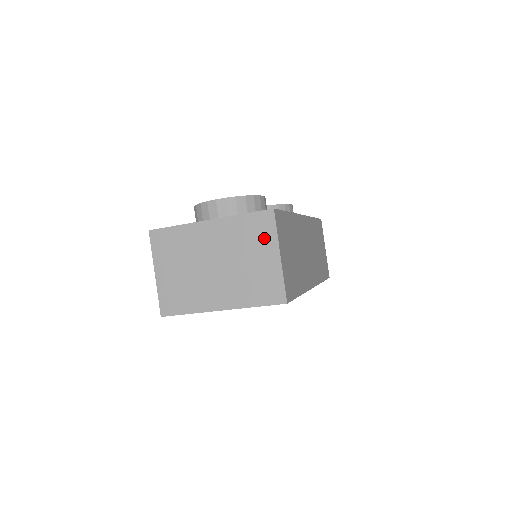
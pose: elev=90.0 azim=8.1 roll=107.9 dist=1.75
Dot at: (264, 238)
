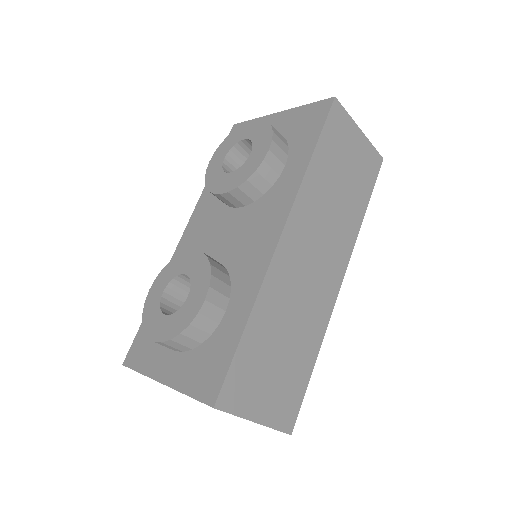
Dot at: occluded
